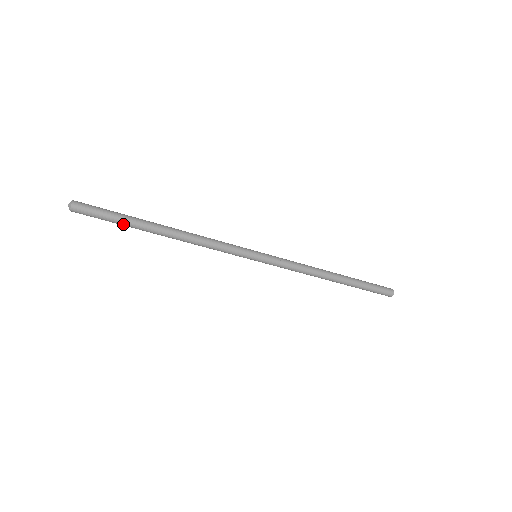
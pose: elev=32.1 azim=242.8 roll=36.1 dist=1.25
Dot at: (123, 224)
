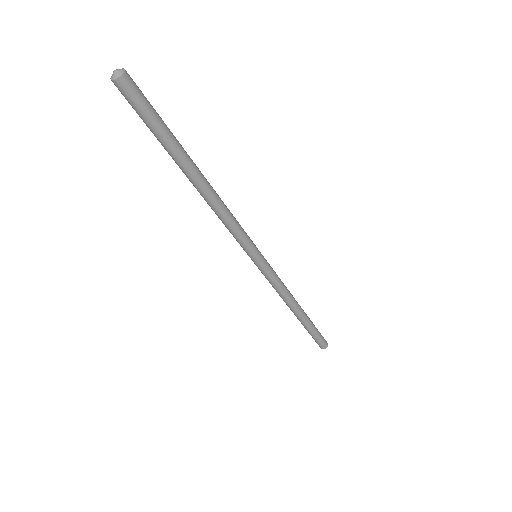
Dot at: (164, 140)
